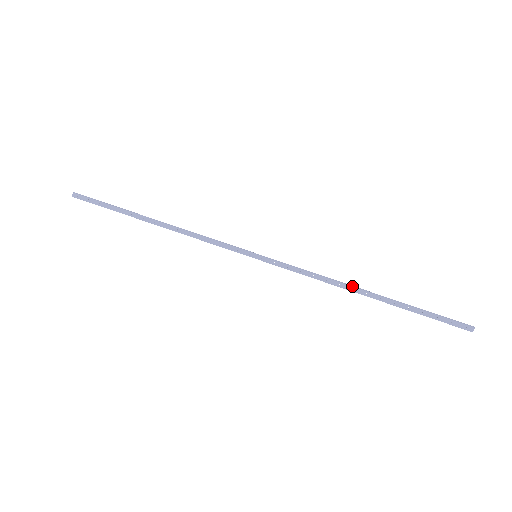
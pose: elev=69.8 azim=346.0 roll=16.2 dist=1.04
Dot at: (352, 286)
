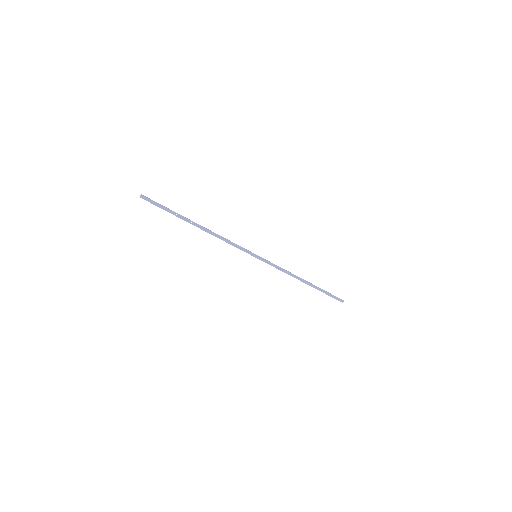
Dot at: (300, 278)
